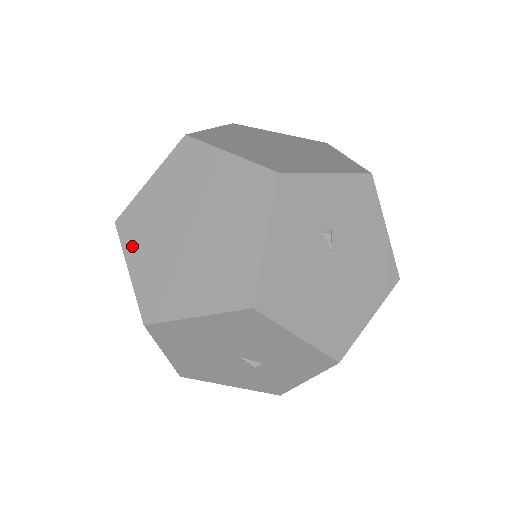
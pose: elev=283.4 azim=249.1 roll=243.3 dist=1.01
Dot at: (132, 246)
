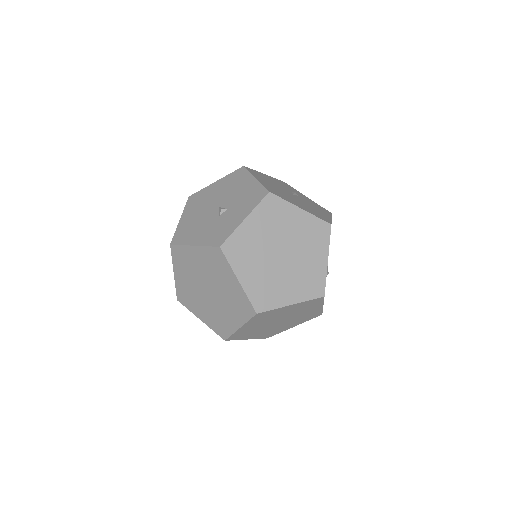
Dot at: occluded
